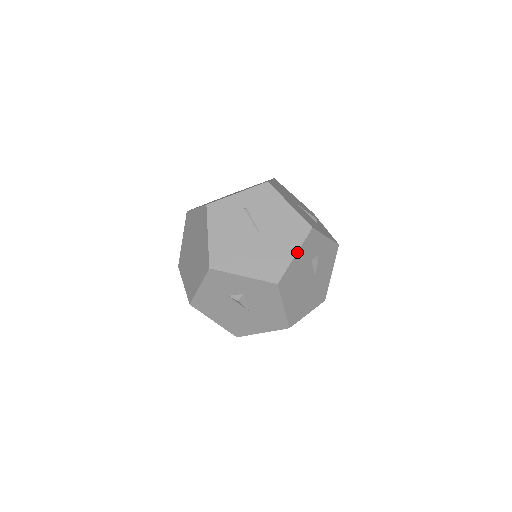
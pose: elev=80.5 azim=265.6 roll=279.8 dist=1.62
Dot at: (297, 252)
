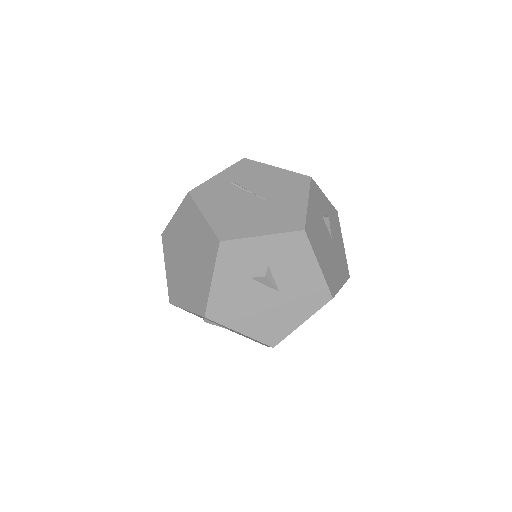
Dot at: (308, 199)
